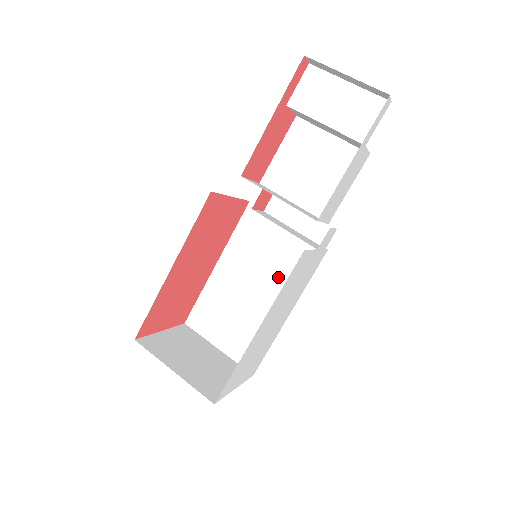
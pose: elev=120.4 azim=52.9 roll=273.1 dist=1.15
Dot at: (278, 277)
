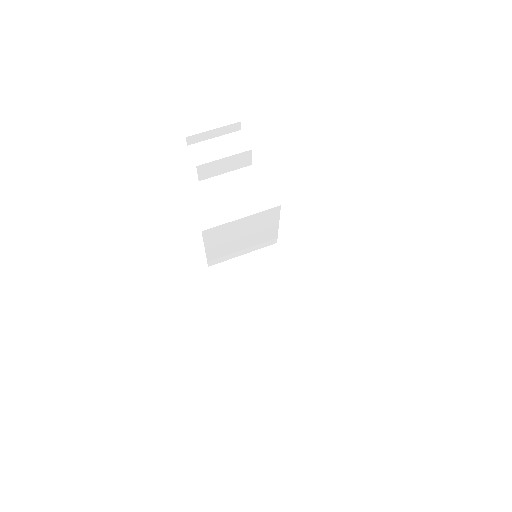
Dot at: (271, 283)
